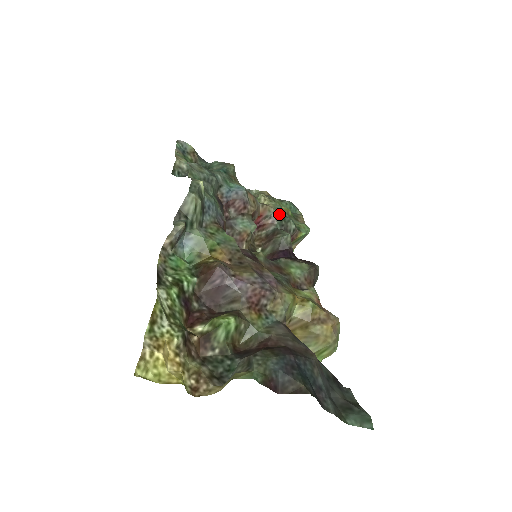
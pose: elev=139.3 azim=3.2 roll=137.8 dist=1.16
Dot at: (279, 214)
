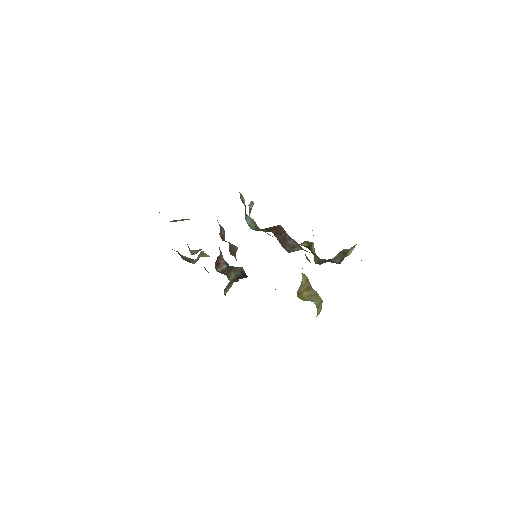
Dot at: occluded
